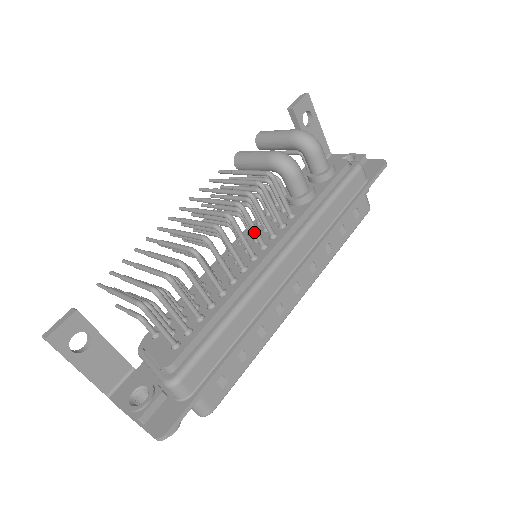
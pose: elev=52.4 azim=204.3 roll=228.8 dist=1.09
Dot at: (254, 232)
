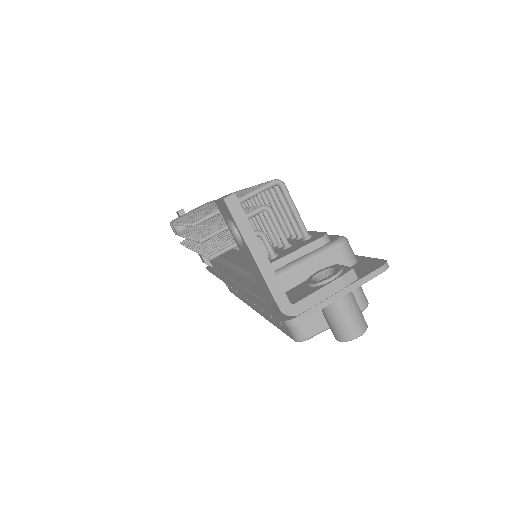
Dot at: occluded
